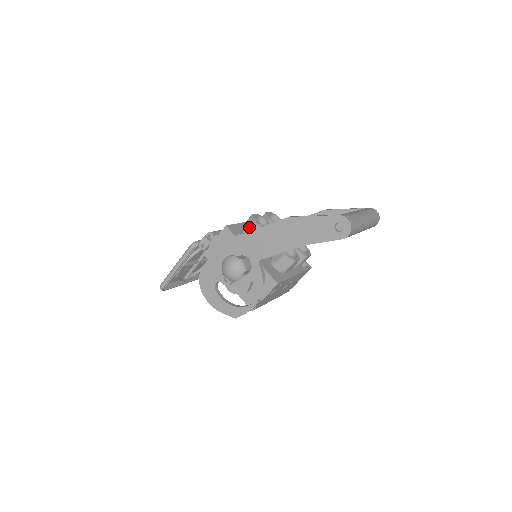
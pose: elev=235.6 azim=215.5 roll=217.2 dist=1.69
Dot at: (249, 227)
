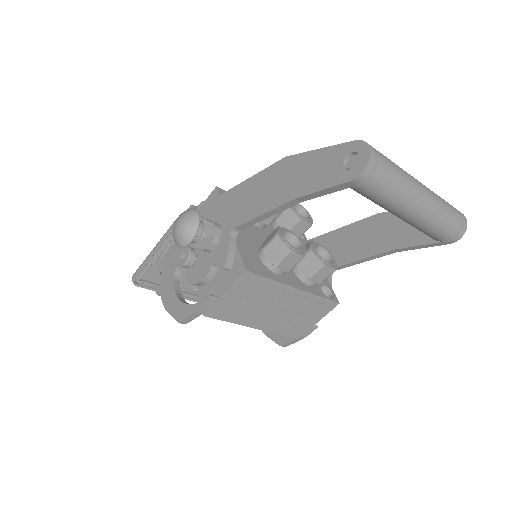
Dot at: occluded
